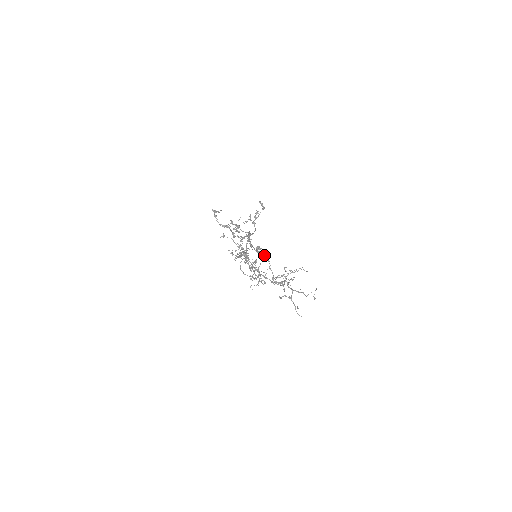
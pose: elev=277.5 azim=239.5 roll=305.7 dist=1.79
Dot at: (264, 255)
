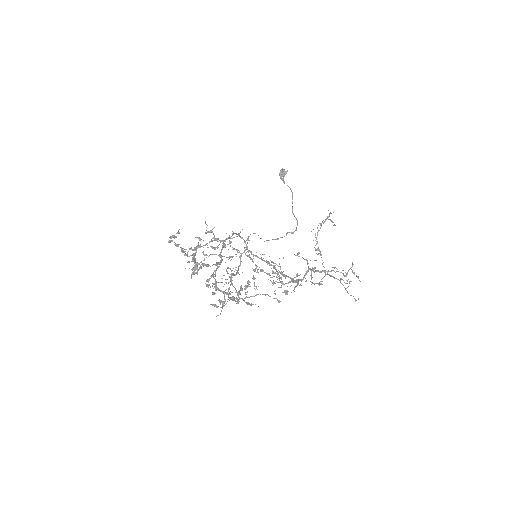
Dot at: occluded
